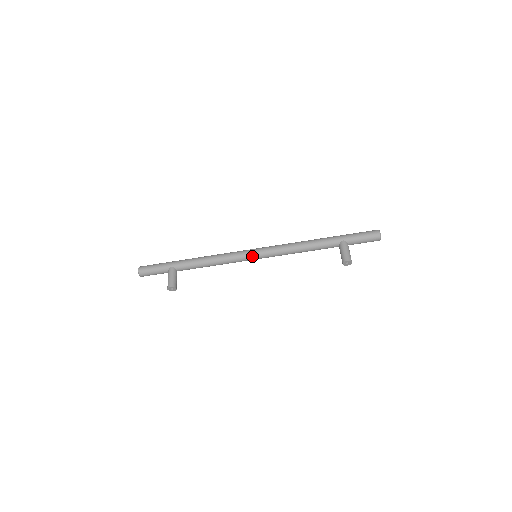
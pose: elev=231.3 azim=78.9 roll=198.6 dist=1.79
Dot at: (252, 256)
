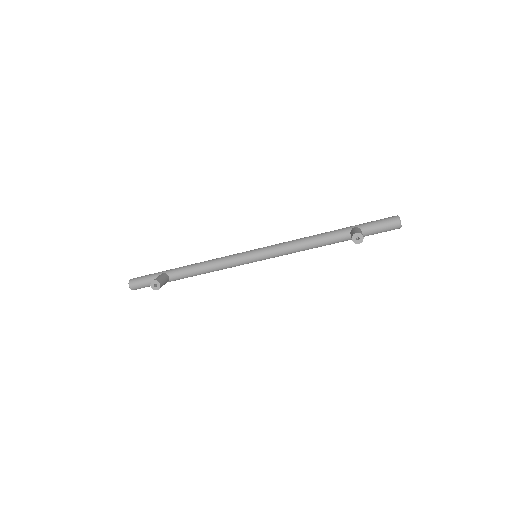
Dot at: (251, 254)
